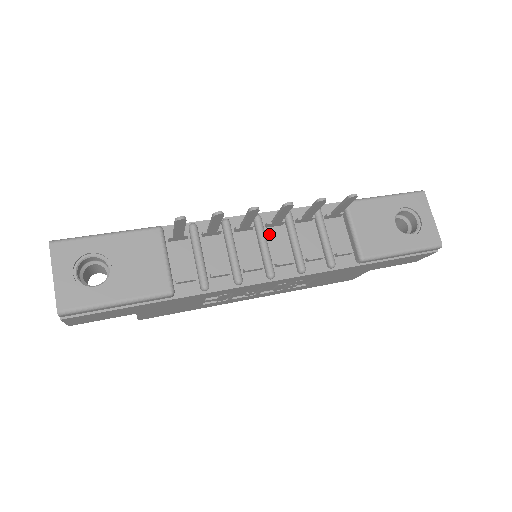
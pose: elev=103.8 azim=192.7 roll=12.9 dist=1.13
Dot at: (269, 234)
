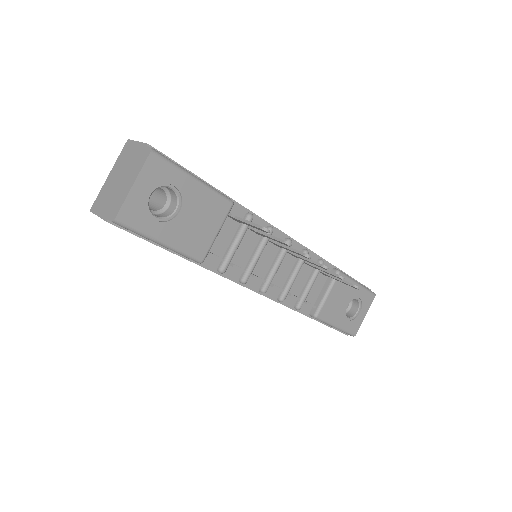
Dot at: (284, 258)
